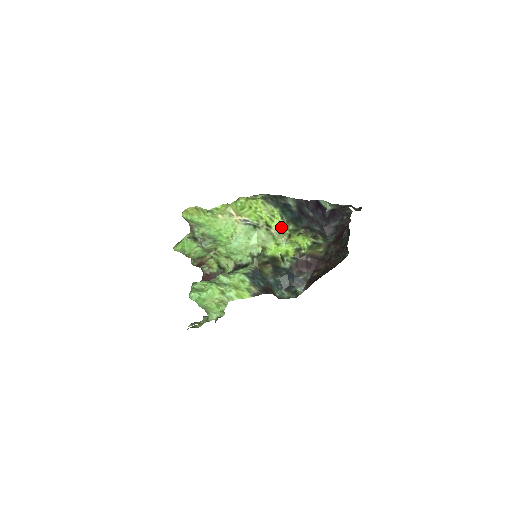
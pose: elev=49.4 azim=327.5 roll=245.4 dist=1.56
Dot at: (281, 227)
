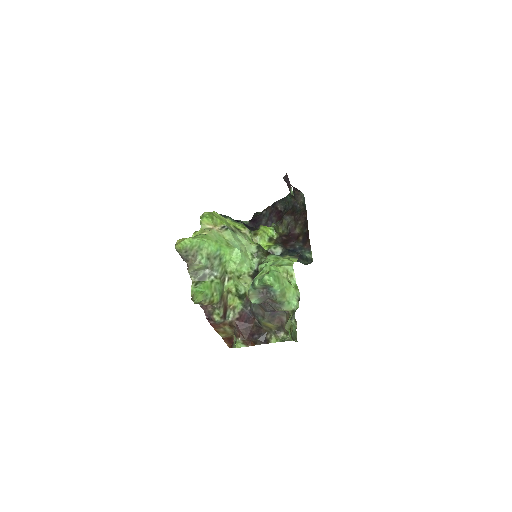
Dot at: (245, 227)
